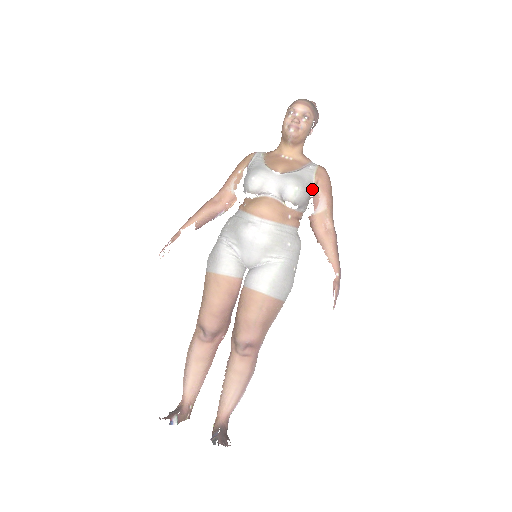
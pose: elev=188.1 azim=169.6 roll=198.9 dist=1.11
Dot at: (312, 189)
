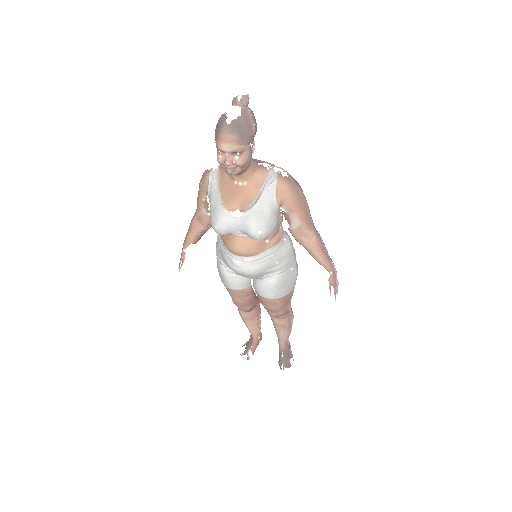
Dot at: (279, 210)
